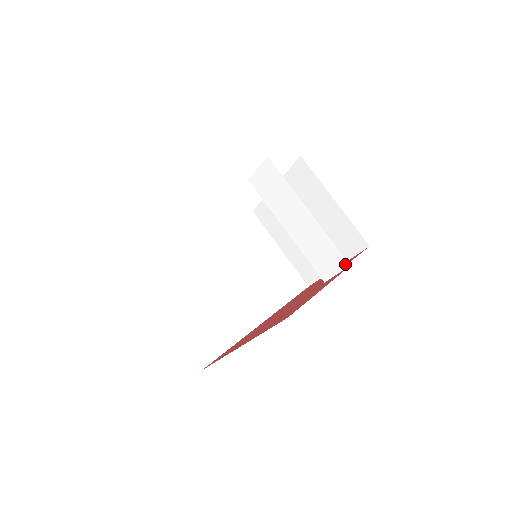
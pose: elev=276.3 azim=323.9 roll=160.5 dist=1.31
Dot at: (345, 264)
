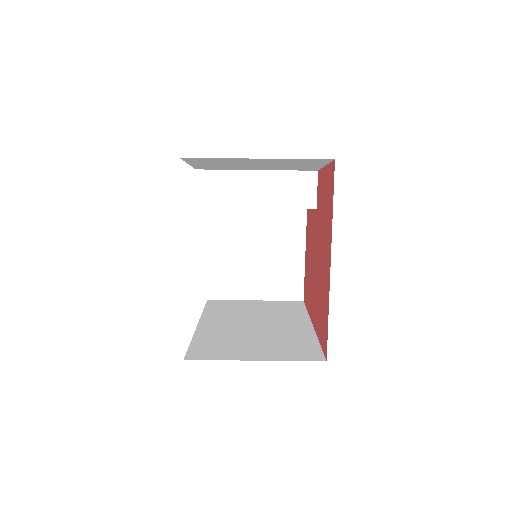
Dot at: (314, 175)
